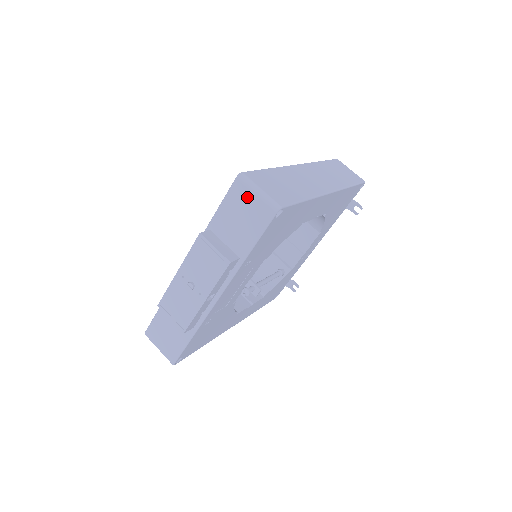
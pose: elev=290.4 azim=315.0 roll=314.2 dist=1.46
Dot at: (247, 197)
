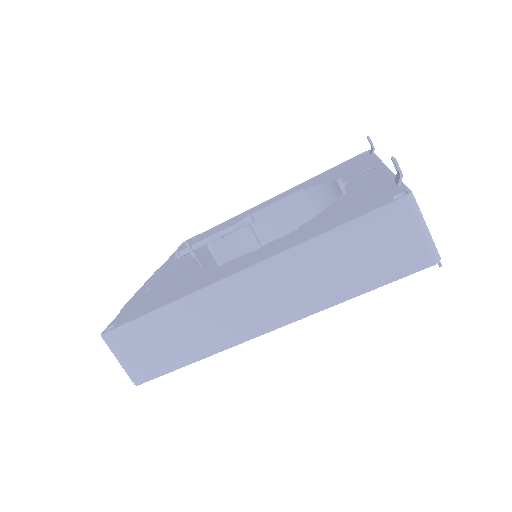
Dot at: occluded
